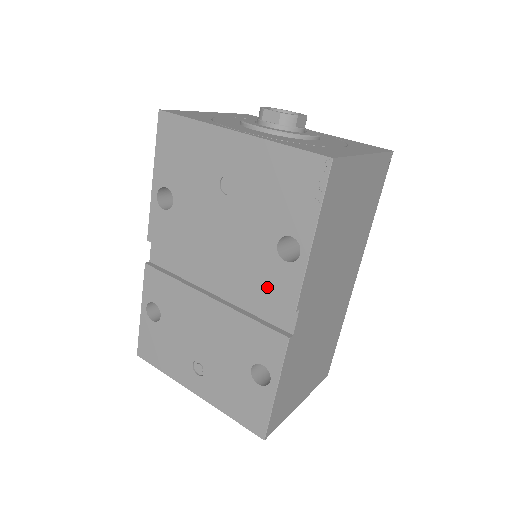
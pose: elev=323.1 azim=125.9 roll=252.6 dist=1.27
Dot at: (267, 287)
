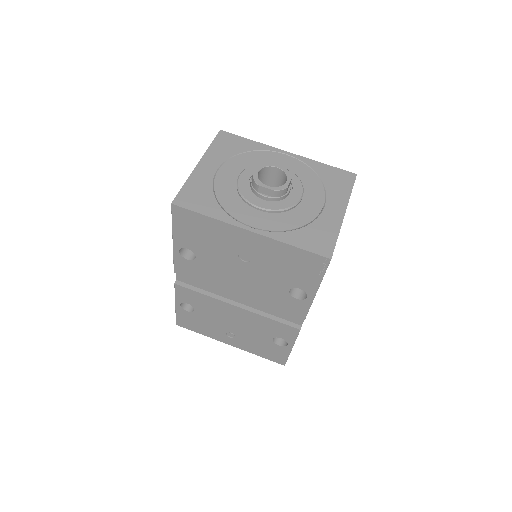
Dot at: (282, 308)
